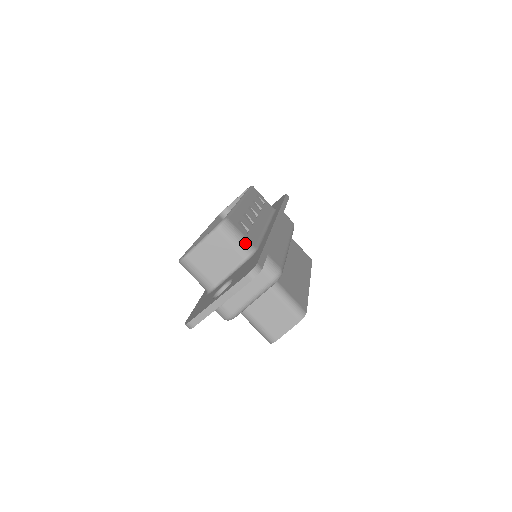
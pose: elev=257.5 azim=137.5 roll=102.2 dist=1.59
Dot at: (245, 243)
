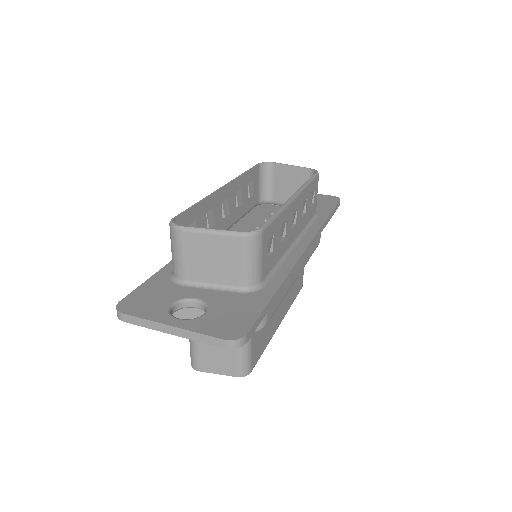
Dot at: (256, 272)
